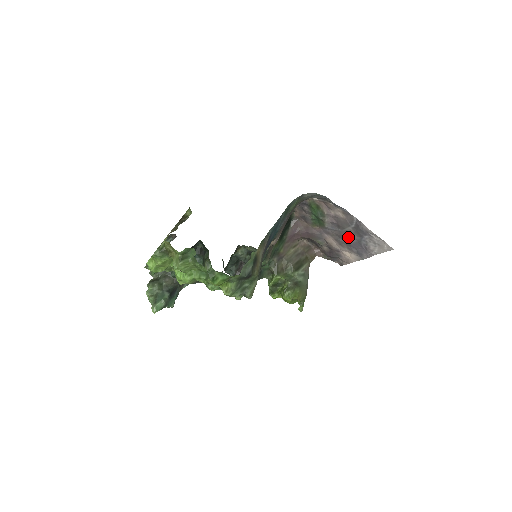
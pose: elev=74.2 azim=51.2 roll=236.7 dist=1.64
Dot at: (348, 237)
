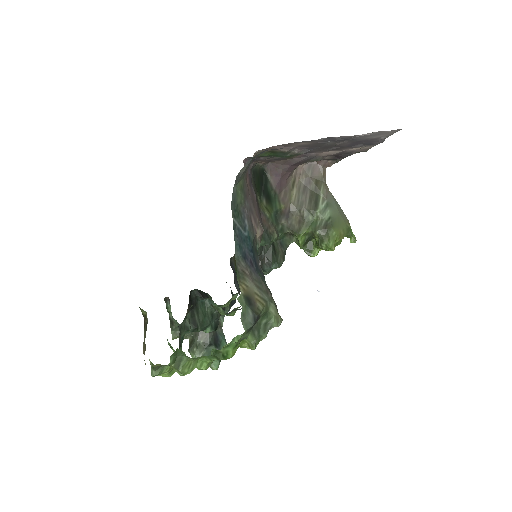
Dot at: (338, 145)
